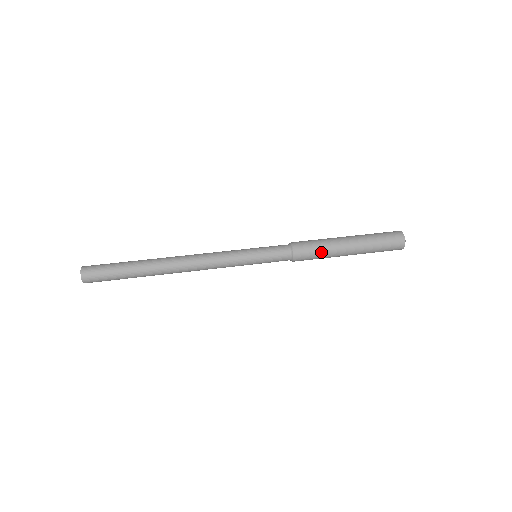
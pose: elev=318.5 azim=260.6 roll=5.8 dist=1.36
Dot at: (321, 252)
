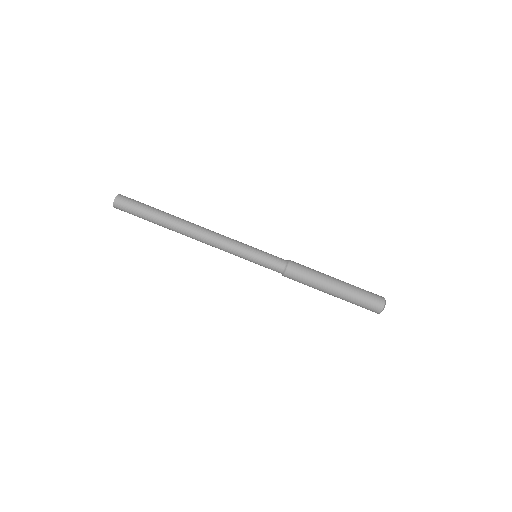
Dot at: occluded
